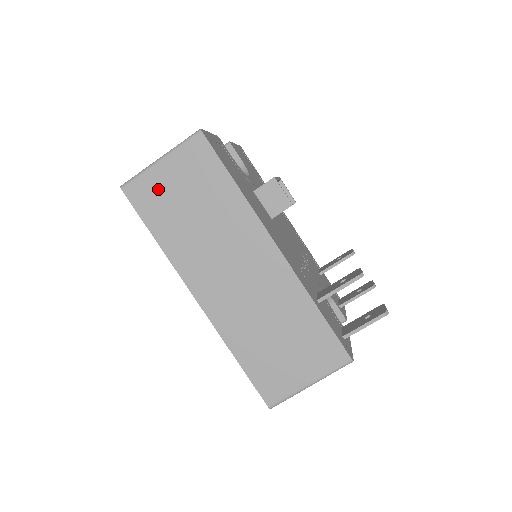
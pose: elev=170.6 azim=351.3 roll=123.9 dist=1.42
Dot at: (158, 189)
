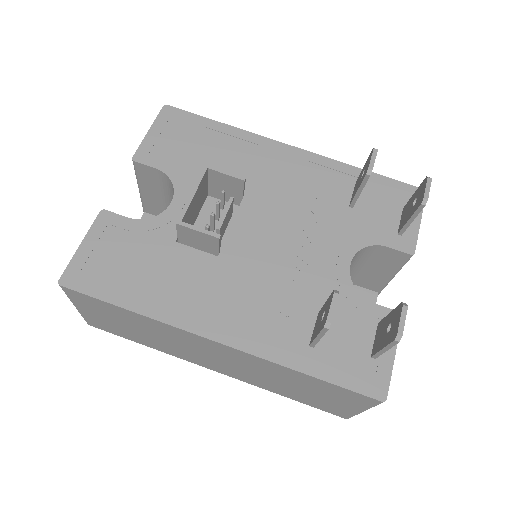
Dot at: (101, 322)
